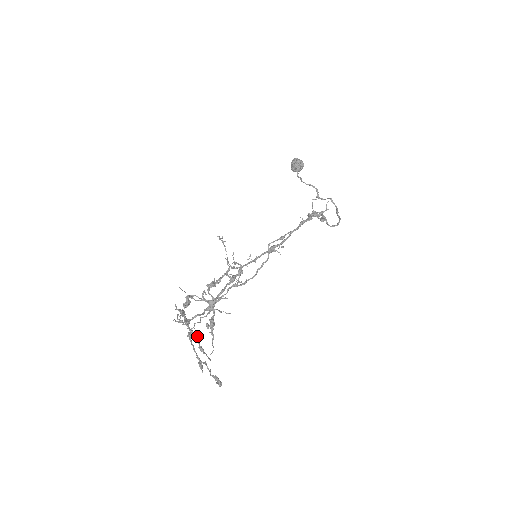
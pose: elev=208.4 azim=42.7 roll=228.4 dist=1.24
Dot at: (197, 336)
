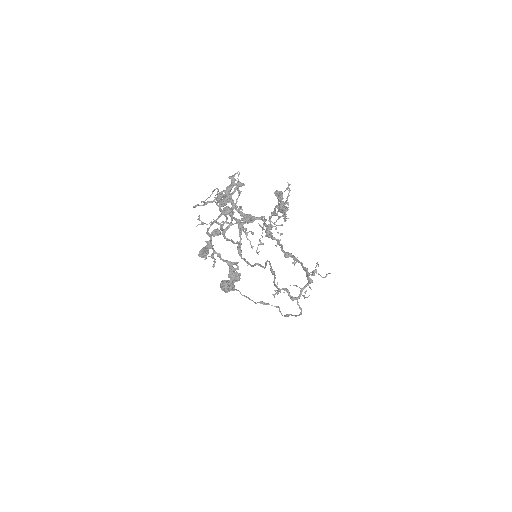
Dot at: (233, 218)
